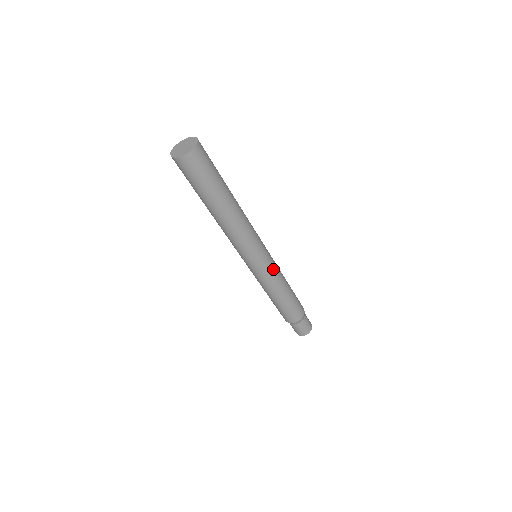
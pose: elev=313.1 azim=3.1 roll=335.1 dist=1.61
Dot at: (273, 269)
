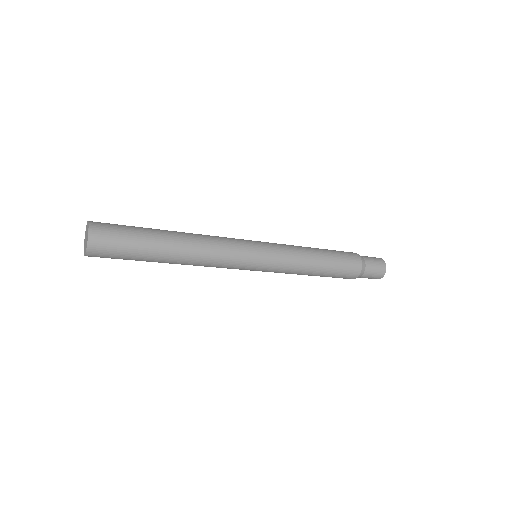
Dot at: (282, 258)
